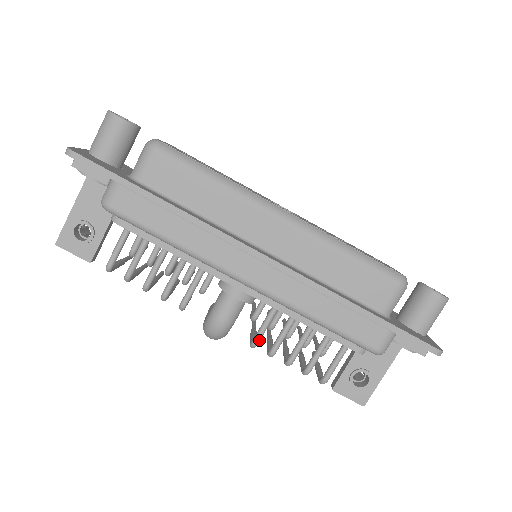
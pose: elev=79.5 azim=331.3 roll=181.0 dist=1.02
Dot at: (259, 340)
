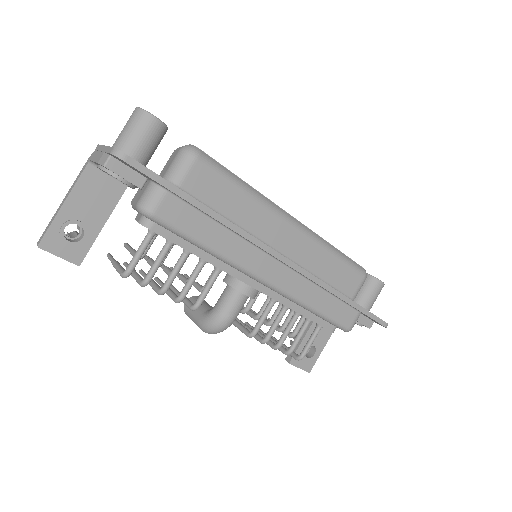
Dot at: (258, 330)
